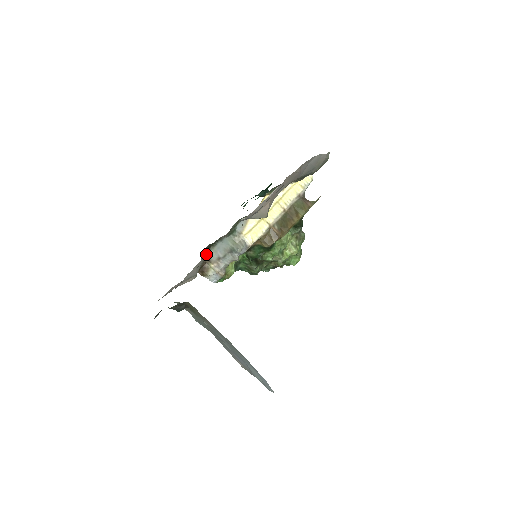
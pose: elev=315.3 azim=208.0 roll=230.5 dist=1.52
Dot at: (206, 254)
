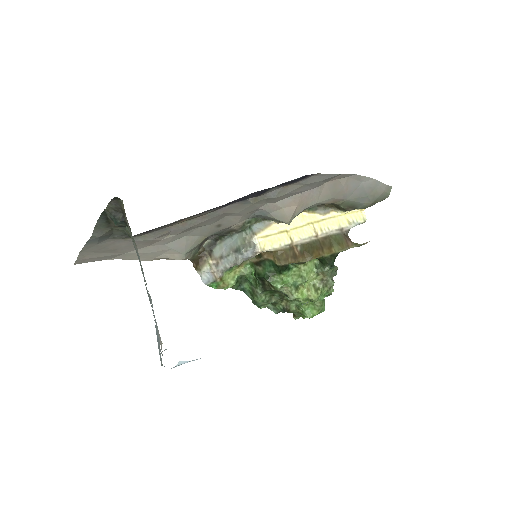
Dot at: (206, 237)
